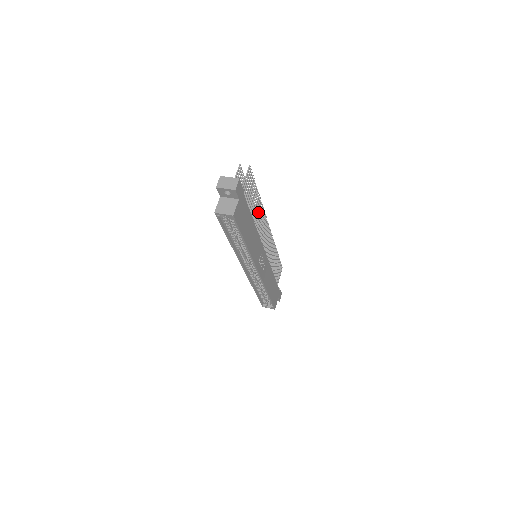
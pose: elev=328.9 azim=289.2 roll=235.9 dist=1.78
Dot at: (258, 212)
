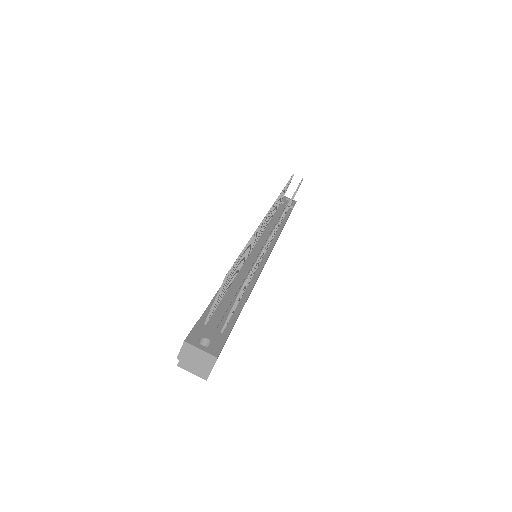
Dot at: occluded
